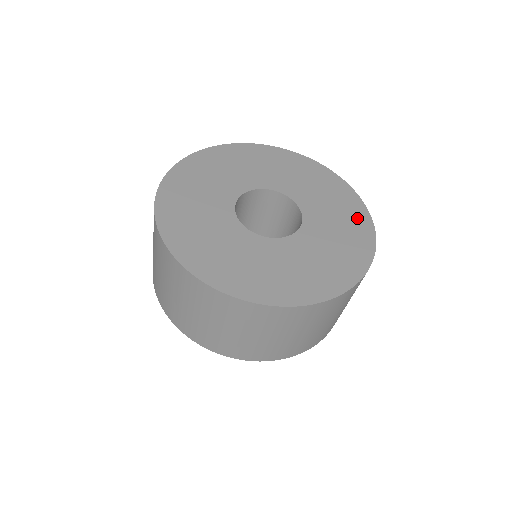
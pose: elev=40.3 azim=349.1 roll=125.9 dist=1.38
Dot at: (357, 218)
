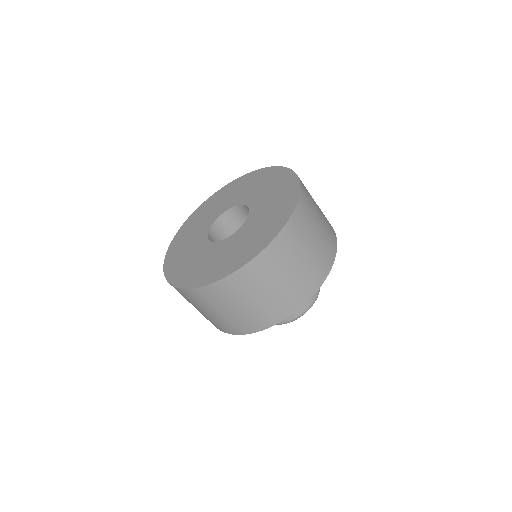
Dot at: (280, 177)
